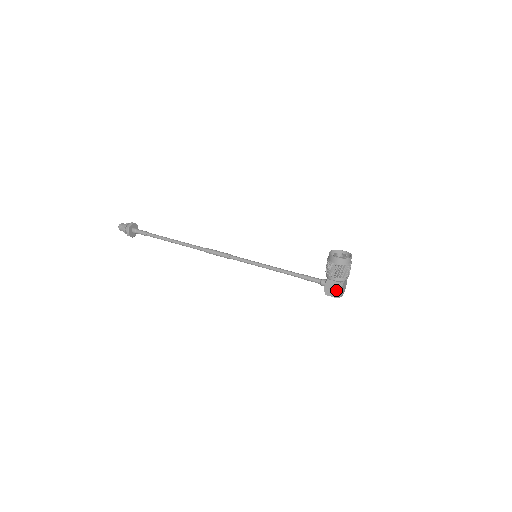
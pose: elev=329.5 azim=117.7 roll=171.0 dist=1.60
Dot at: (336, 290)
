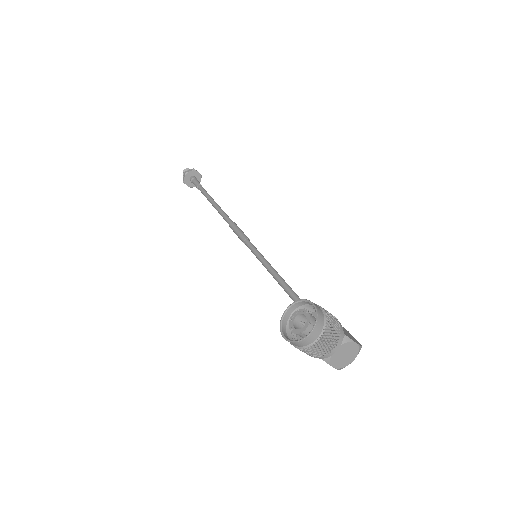
Dot at: occluded
